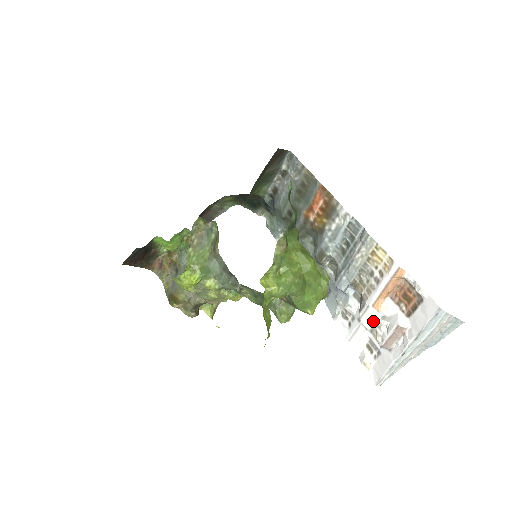
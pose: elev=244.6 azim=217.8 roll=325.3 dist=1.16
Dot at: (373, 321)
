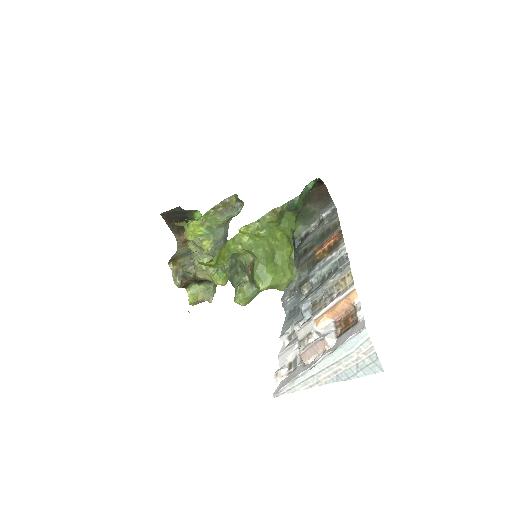
Dot at: (307, 333)
